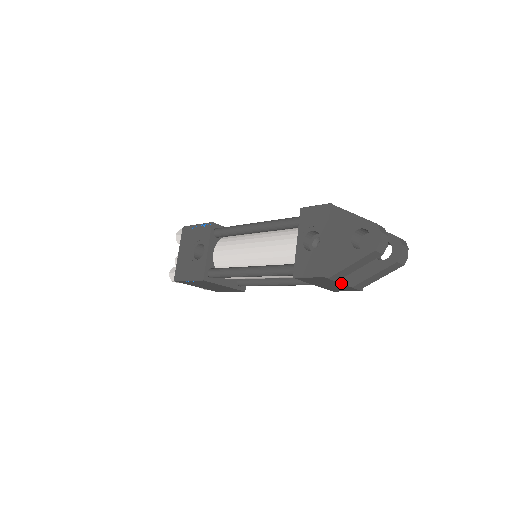
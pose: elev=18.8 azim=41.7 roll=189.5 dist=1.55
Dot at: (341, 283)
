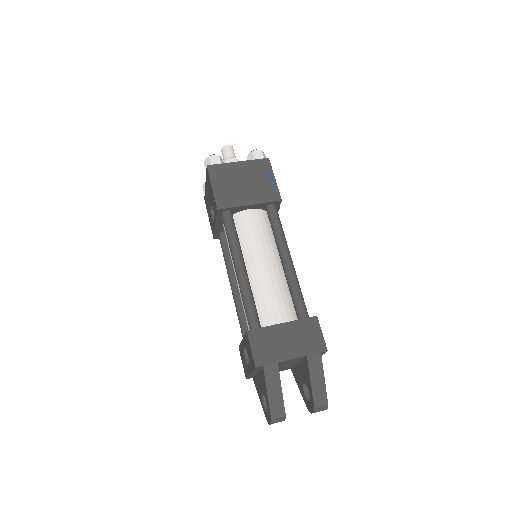
Dot at: occluded
